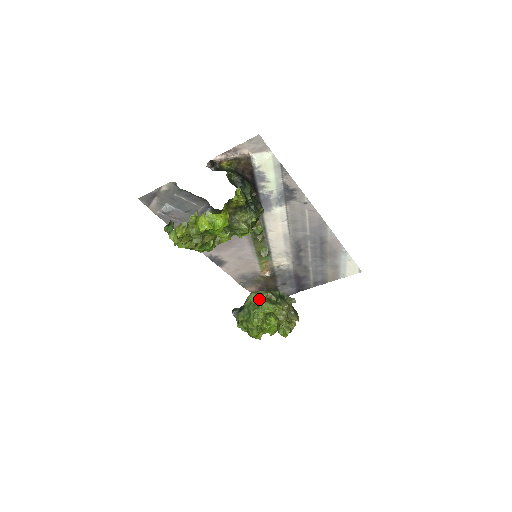
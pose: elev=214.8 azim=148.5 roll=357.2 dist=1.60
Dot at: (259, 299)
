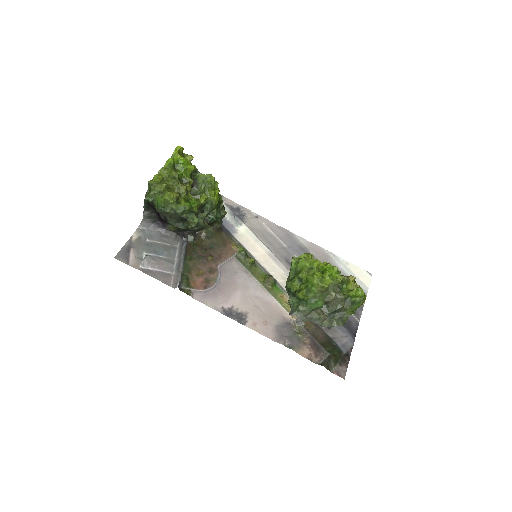
Dot at: occluded
